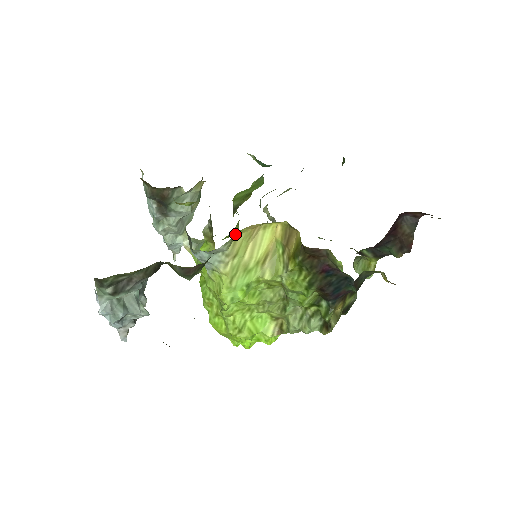
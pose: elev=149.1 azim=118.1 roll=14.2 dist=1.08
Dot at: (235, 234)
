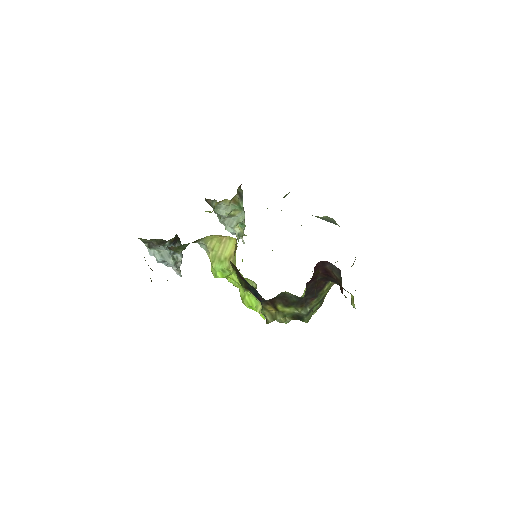
Dot at: (207, 237)
